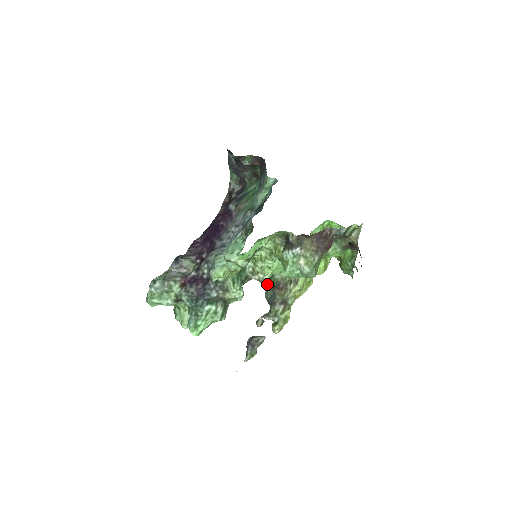
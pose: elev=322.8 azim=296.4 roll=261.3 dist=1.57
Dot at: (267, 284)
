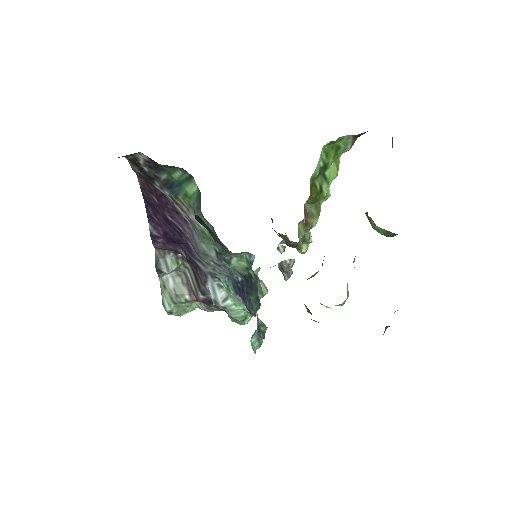
Dot at: occluded
